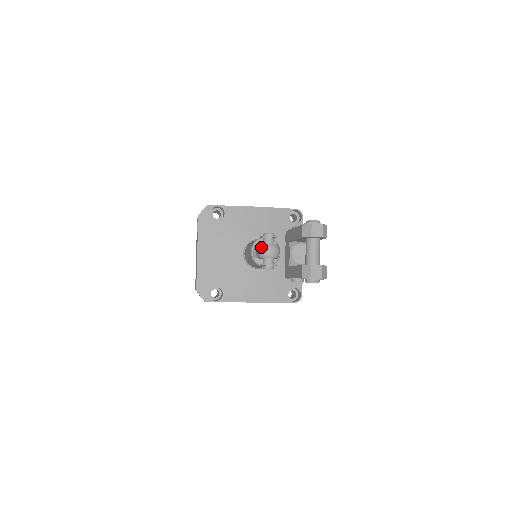
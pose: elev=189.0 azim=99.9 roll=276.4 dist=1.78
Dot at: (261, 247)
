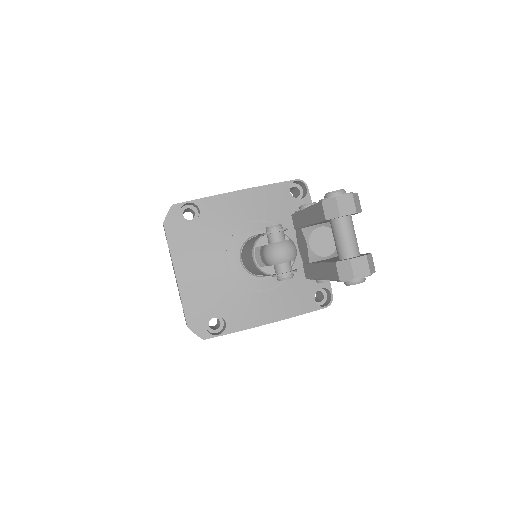
Dot at: (268, 250)
